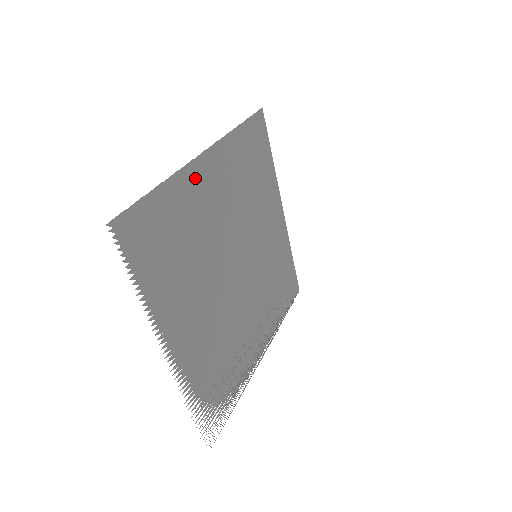
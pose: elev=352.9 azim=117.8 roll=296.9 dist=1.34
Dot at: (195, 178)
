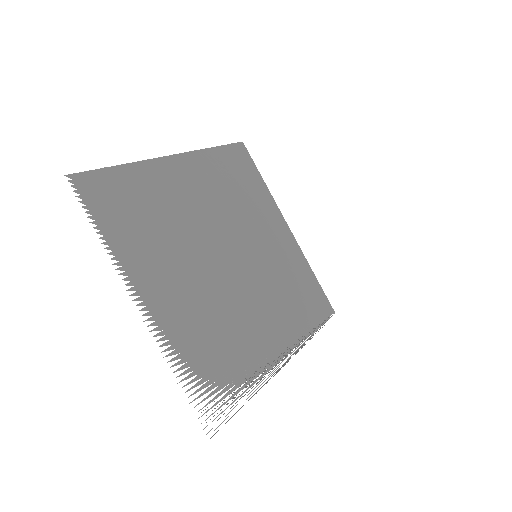
Dot at: (164, 170)
